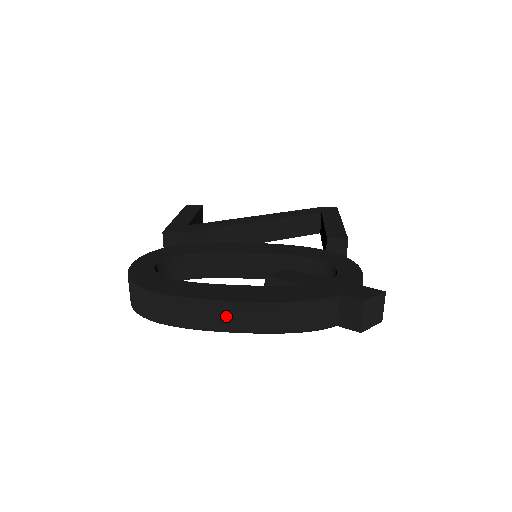
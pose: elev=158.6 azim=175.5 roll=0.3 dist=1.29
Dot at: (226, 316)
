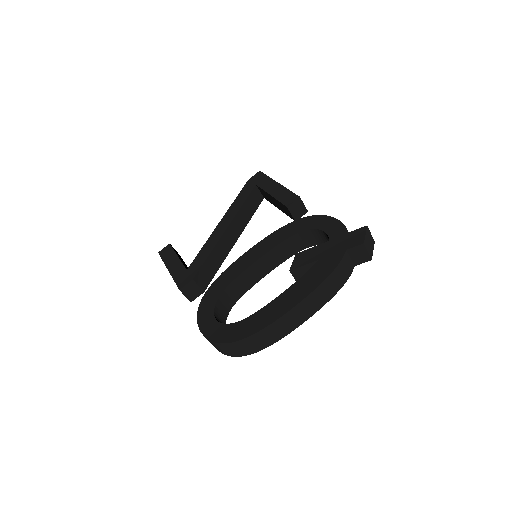
Dot at: (297, 316)
